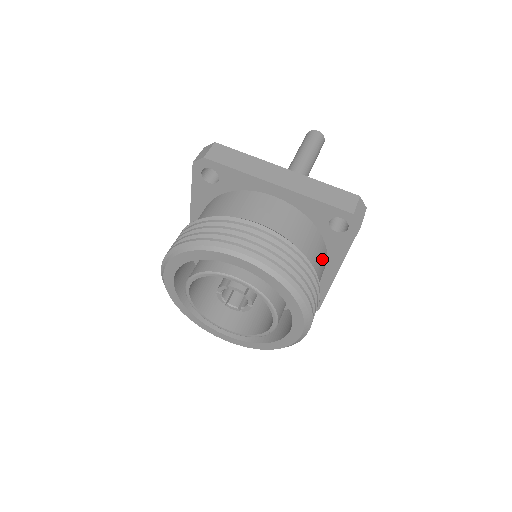
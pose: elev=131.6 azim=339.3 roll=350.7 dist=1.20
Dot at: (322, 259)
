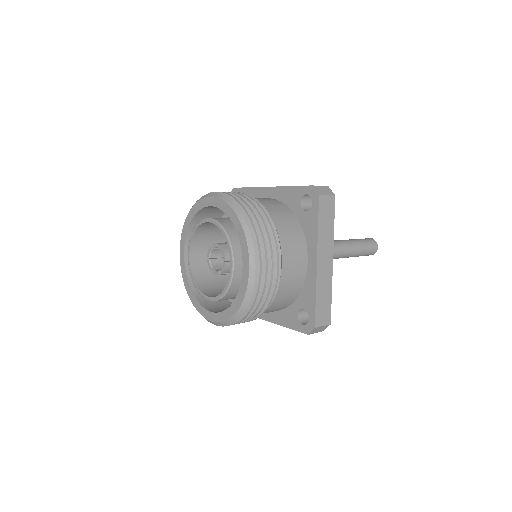
Dot at: (295, 235)
